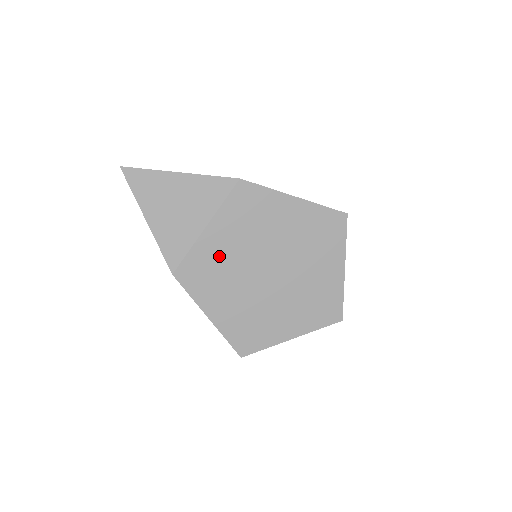
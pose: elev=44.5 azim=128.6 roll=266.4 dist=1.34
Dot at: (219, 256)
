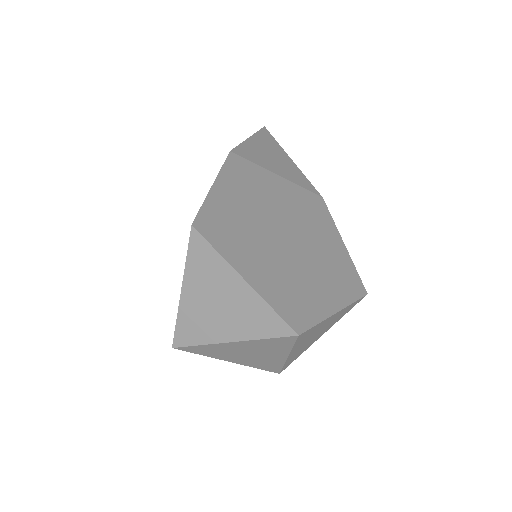
Dot at: (268, 188)
